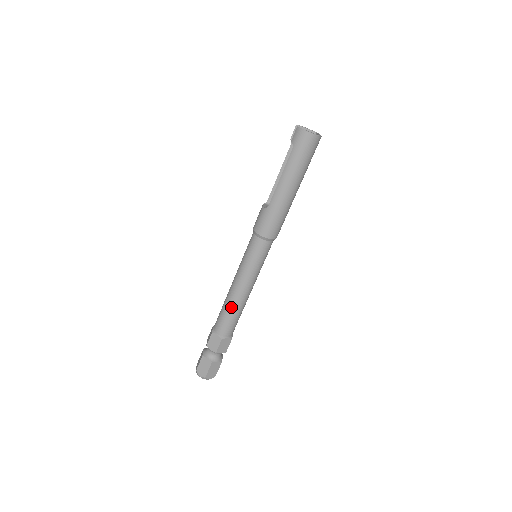
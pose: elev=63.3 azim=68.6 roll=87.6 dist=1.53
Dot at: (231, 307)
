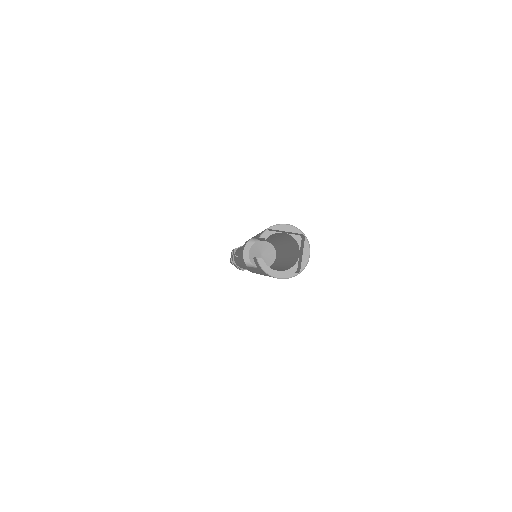
Dot at: occluded
